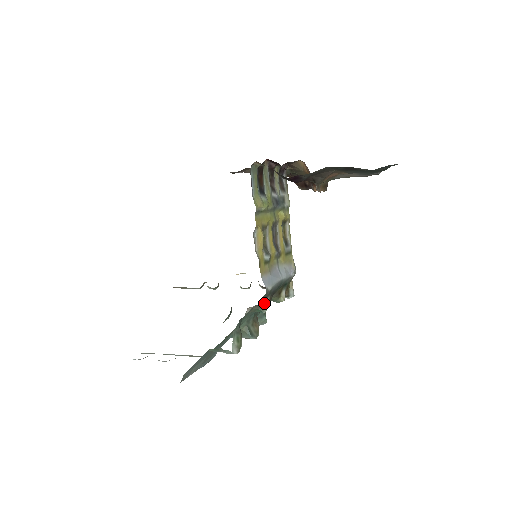
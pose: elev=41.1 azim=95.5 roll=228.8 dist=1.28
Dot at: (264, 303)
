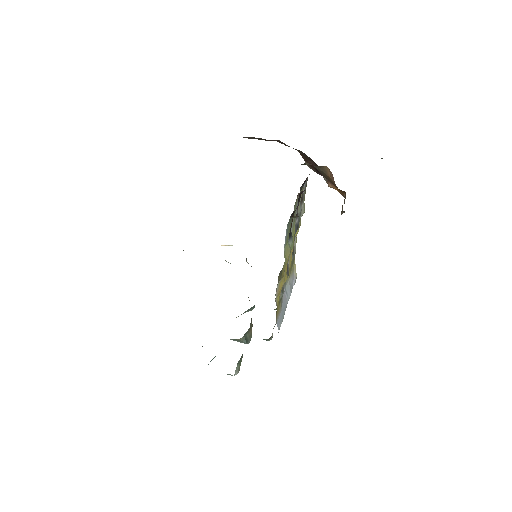
Dot at: occluded
